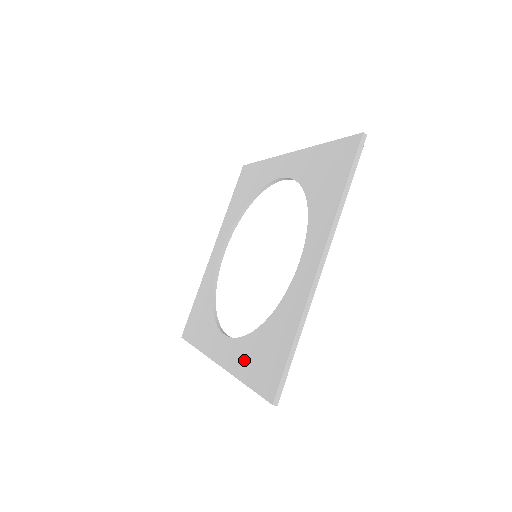
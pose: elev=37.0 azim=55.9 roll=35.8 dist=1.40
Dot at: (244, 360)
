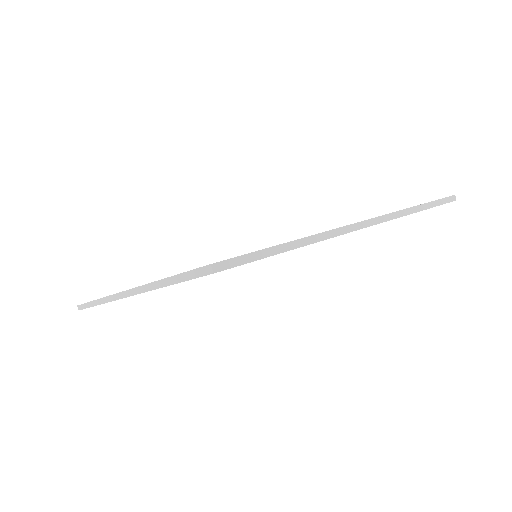
Dot at: occluded
